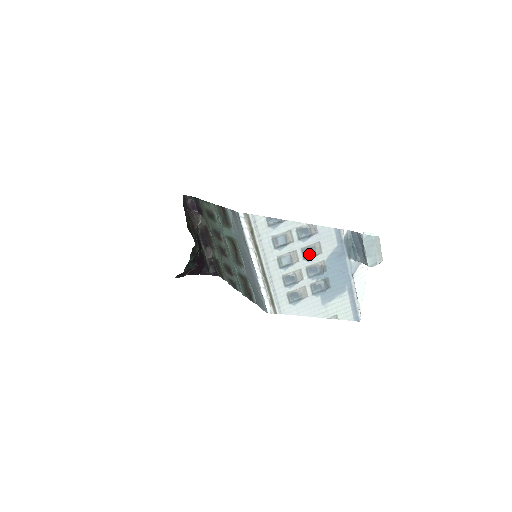
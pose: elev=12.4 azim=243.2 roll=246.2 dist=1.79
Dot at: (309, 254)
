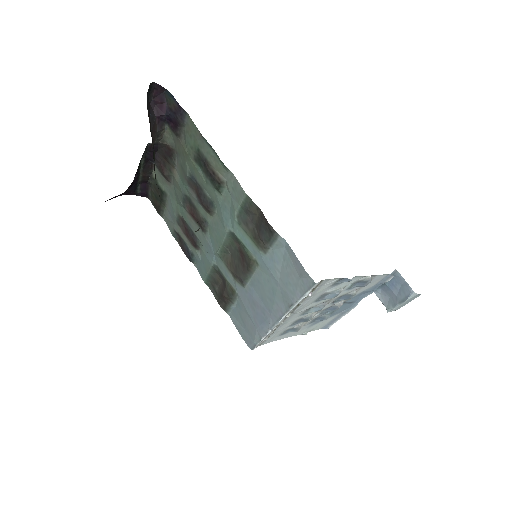
Dot at: (342, 299)
